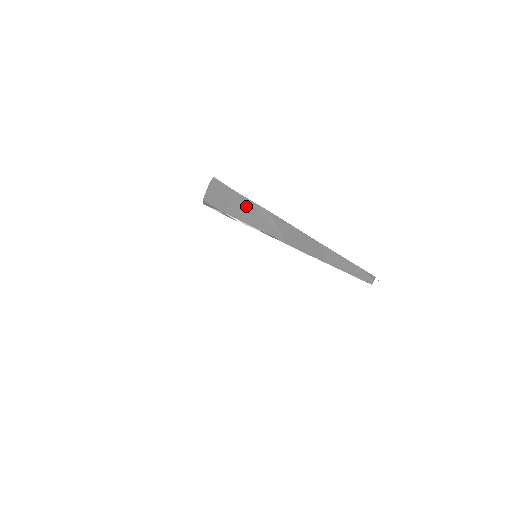
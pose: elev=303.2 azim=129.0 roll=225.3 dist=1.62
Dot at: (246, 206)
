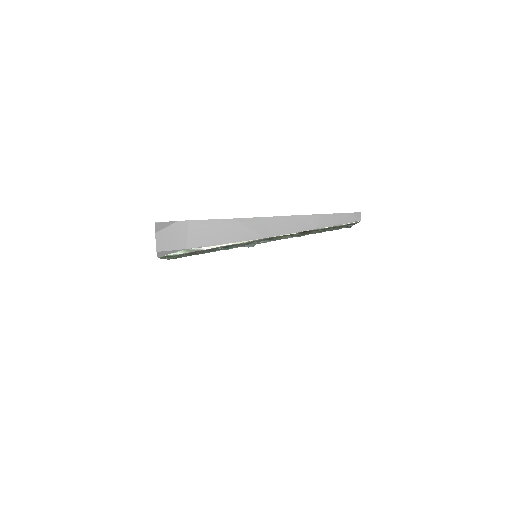
Dot at: (208, 228)
